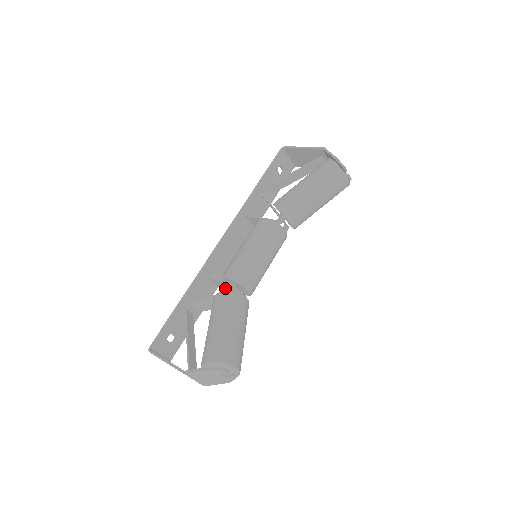
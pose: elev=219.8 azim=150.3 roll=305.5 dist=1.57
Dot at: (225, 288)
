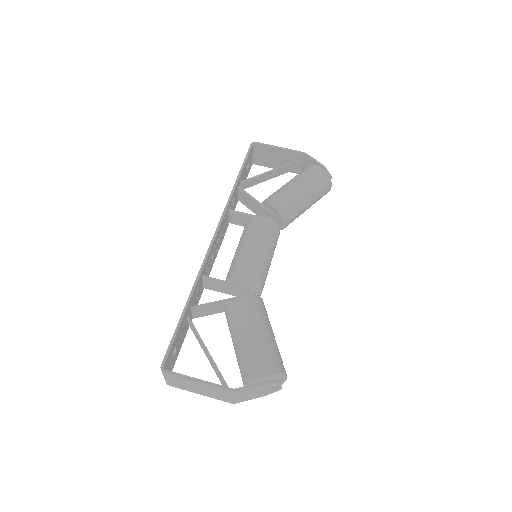
Dot at: (222, 290)
